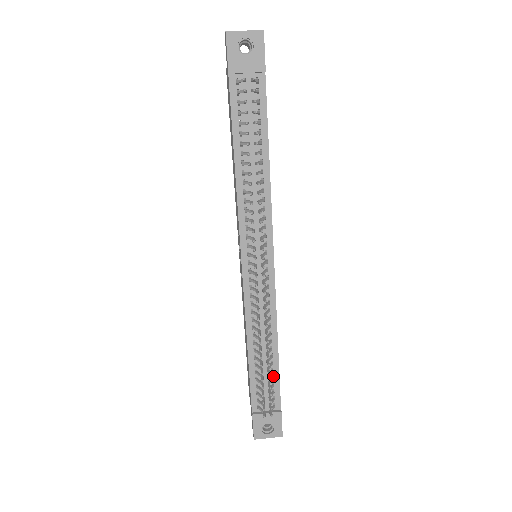
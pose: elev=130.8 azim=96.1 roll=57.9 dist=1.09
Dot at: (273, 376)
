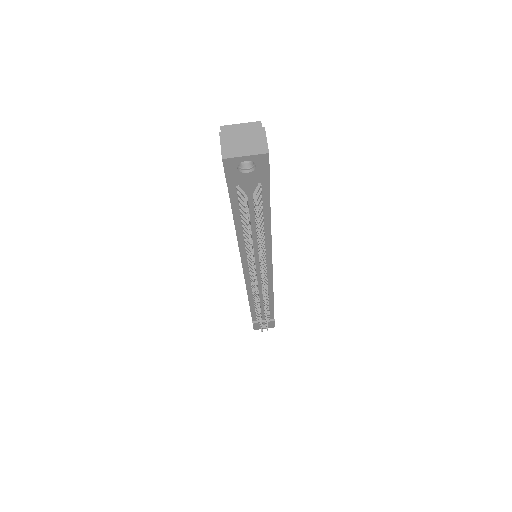
Dot at: (269, 309)
